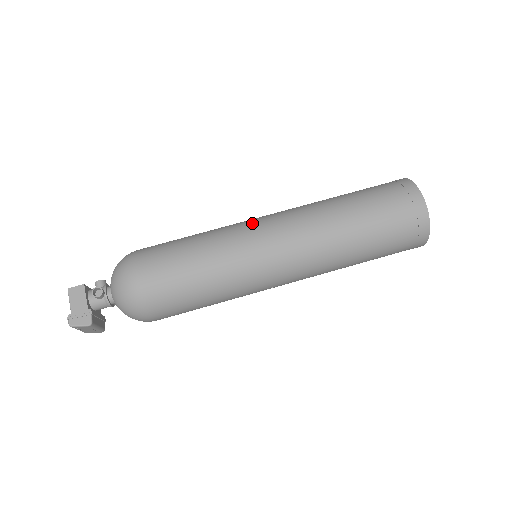
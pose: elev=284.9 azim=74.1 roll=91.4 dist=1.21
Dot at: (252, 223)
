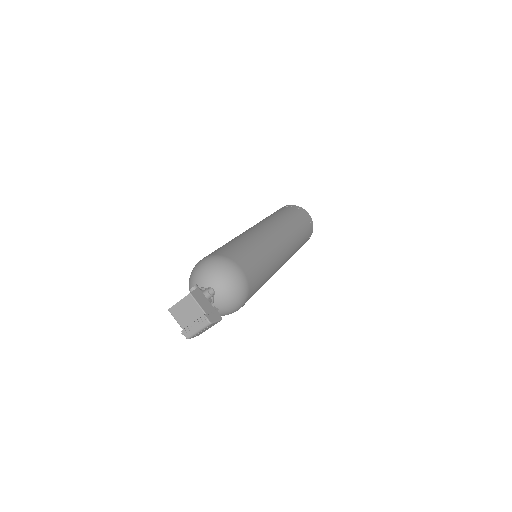
Dot at: (261, 230)
